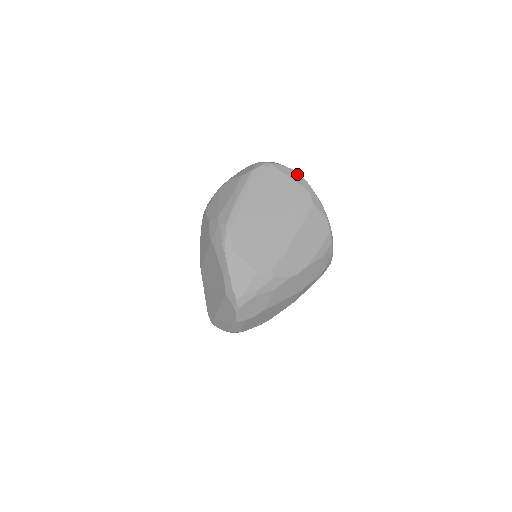
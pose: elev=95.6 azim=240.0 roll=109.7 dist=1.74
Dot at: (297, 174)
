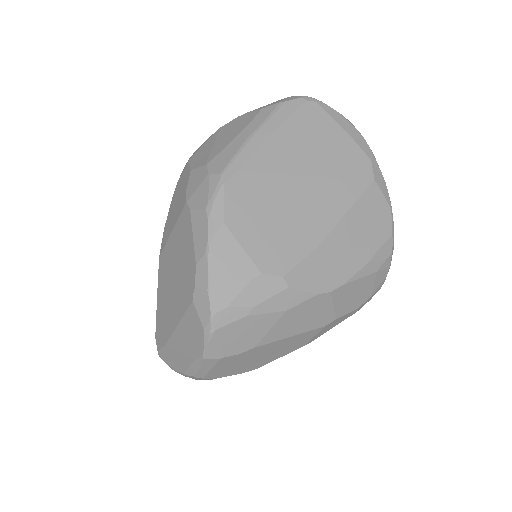
Dot at: (354, 128)
